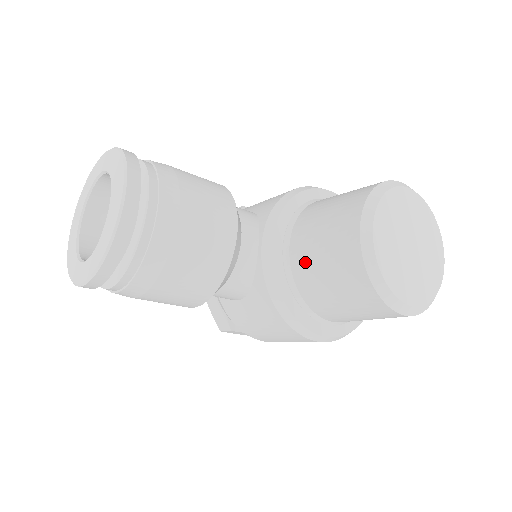
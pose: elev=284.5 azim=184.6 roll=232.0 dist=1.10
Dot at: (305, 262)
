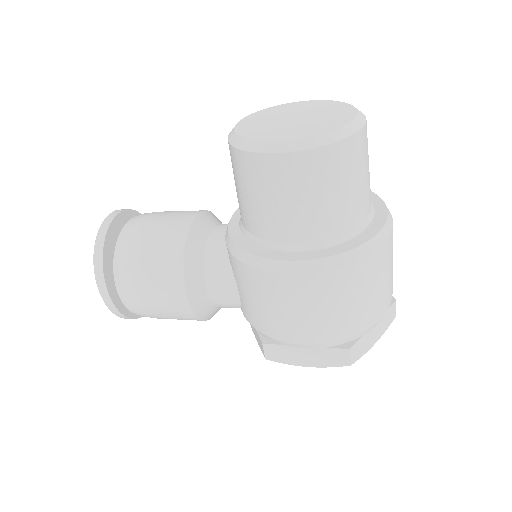
Dot at: occluded
